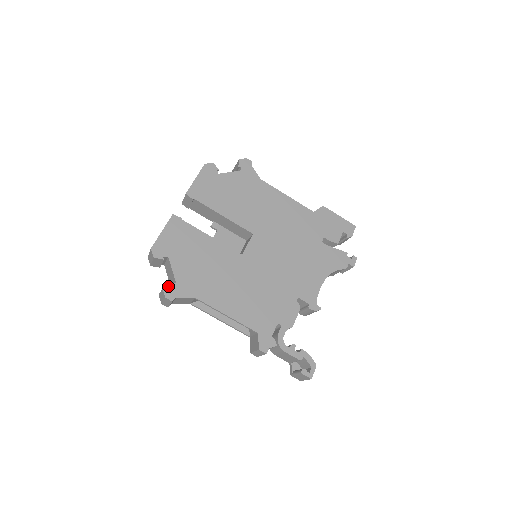
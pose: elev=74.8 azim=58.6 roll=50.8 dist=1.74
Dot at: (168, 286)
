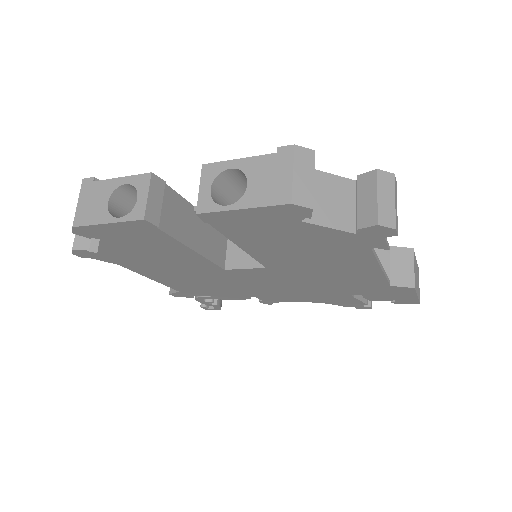
Dot at: (82, 251)
